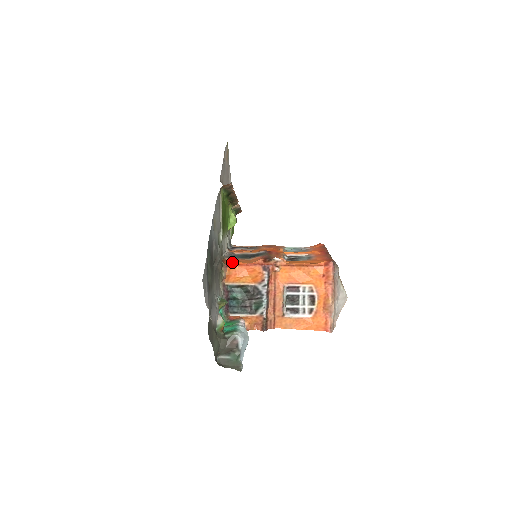
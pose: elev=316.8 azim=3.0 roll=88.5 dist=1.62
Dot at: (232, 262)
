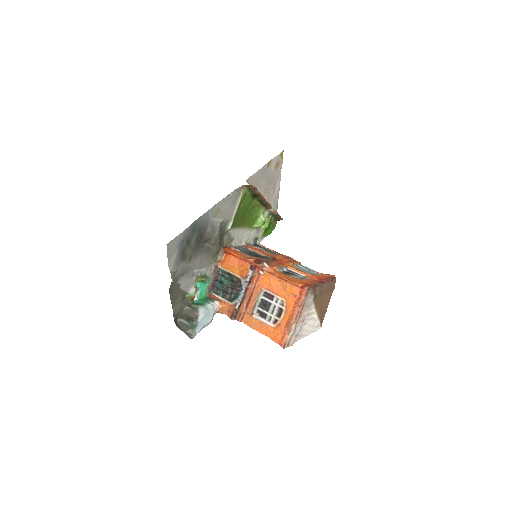
Dot at: (231, 251)
